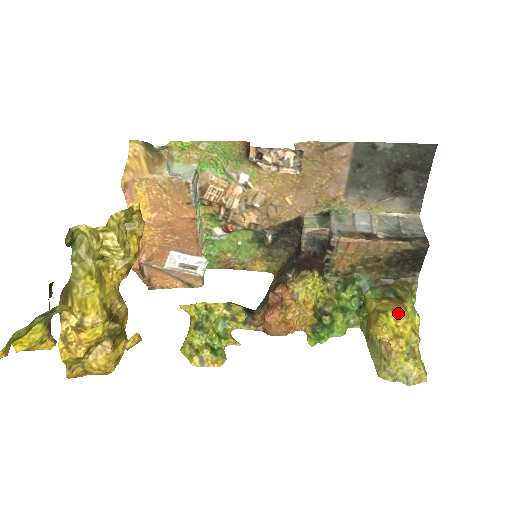
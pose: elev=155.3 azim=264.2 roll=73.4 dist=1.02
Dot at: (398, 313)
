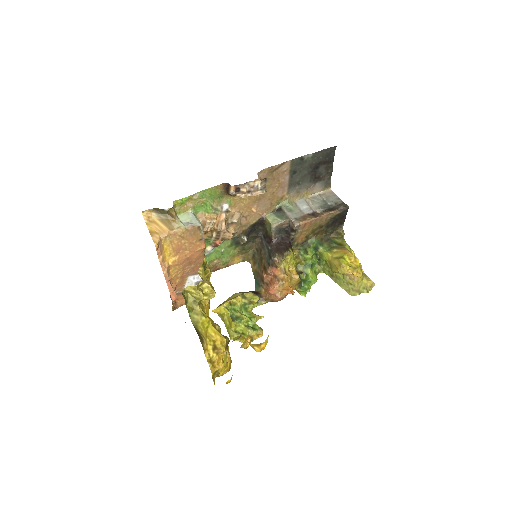
Dot at: (349, 255)
